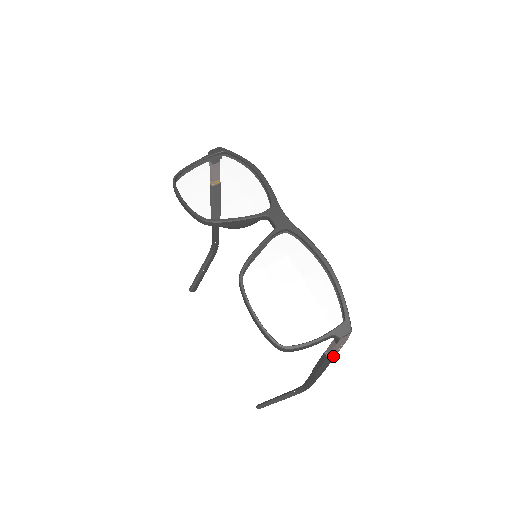
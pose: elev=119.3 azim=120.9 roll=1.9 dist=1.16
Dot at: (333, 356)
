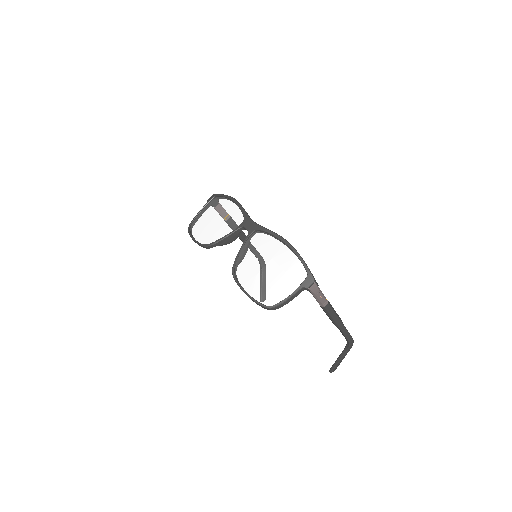
Dot at: (325, 305)
